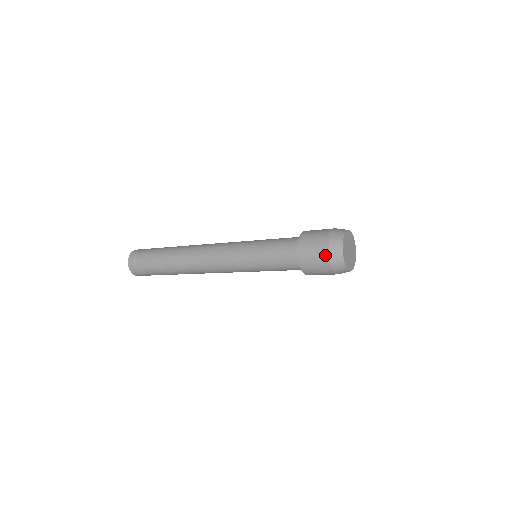
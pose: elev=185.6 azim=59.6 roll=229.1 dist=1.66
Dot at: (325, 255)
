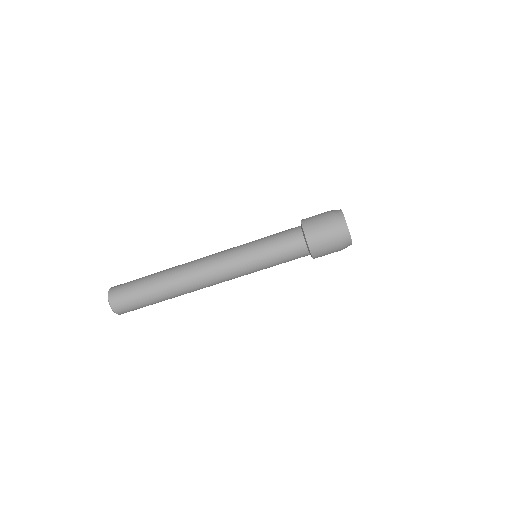
Dot at: occluded
